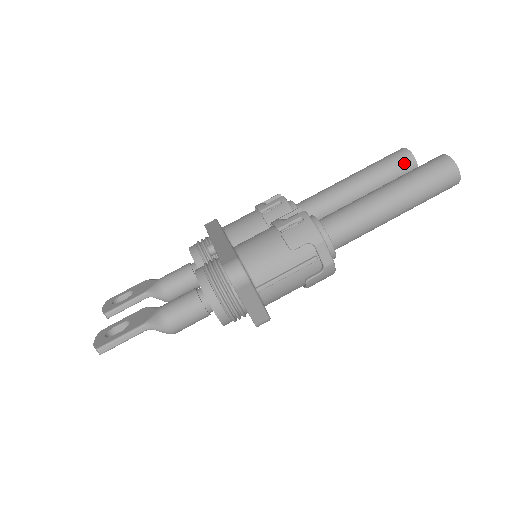
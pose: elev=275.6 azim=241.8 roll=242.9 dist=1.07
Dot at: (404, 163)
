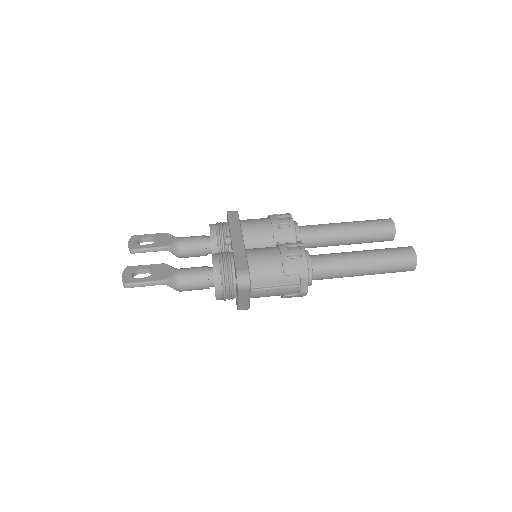
Dot at: (387, 232)
